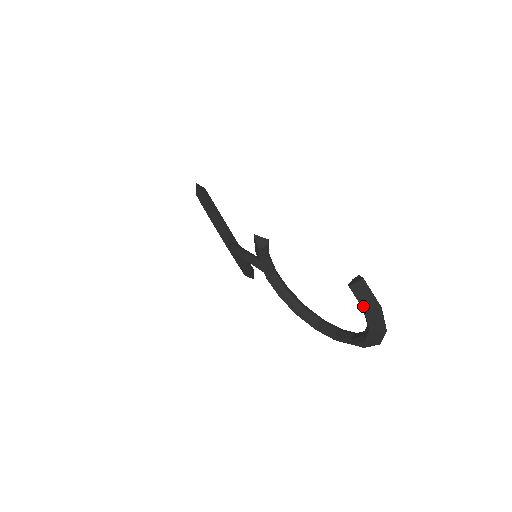
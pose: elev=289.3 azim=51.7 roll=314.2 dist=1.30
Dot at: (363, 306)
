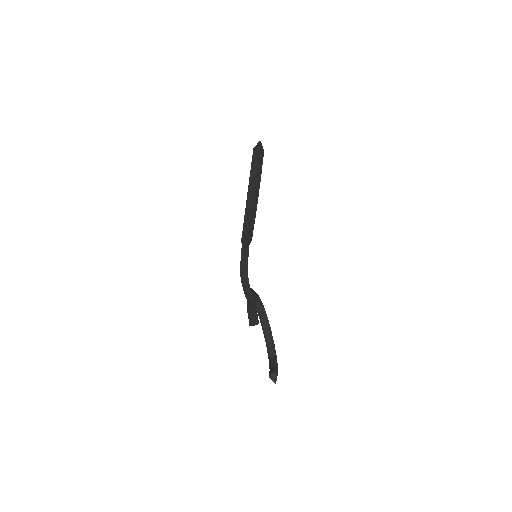
Dot at: occluded
